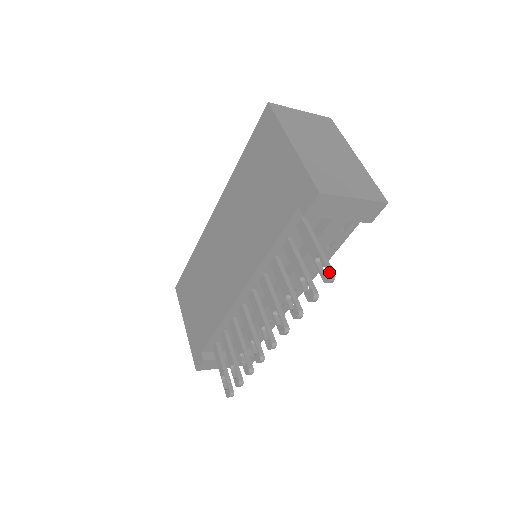
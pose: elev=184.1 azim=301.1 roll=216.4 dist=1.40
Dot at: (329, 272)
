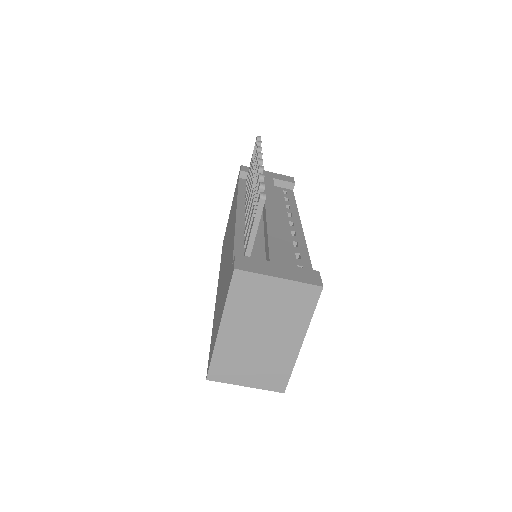
Dot at: occluded
